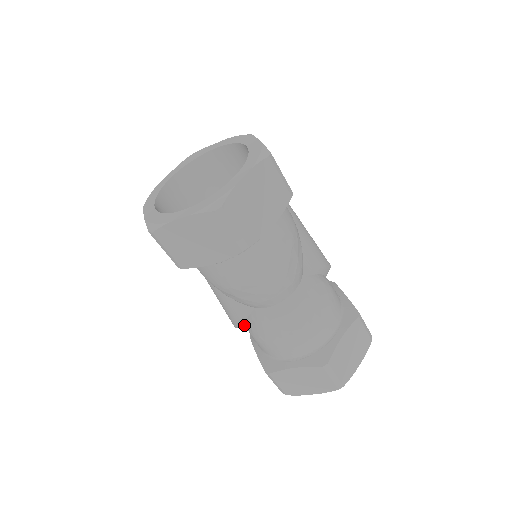
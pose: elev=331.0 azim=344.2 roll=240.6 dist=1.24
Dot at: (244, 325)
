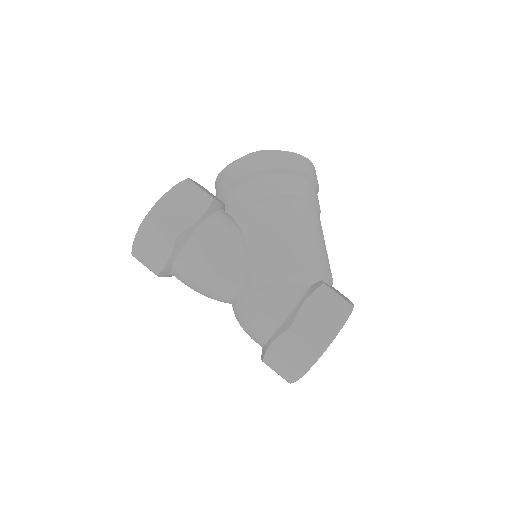
Dot at: occluded
